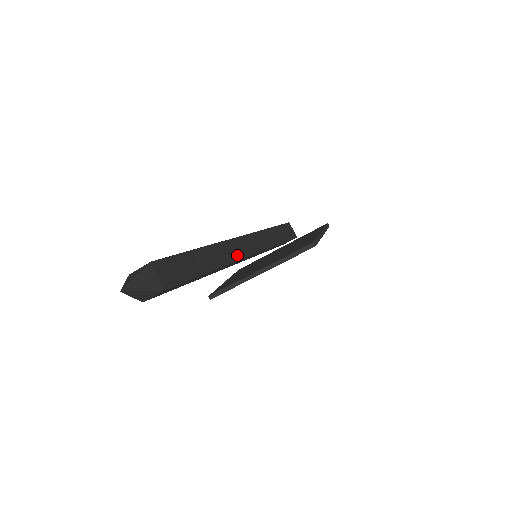
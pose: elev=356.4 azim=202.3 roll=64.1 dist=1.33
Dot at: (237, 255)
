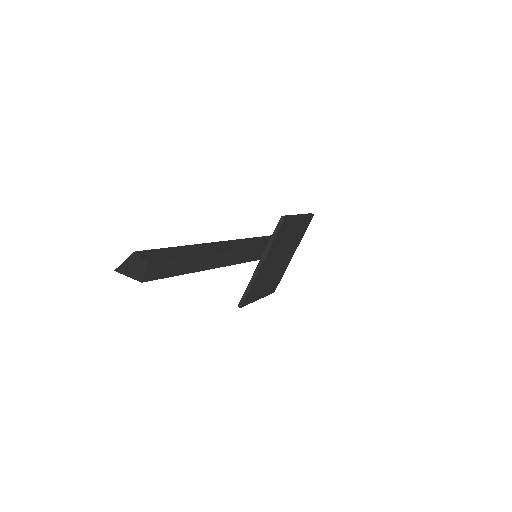
Dot at: (225, 249)
